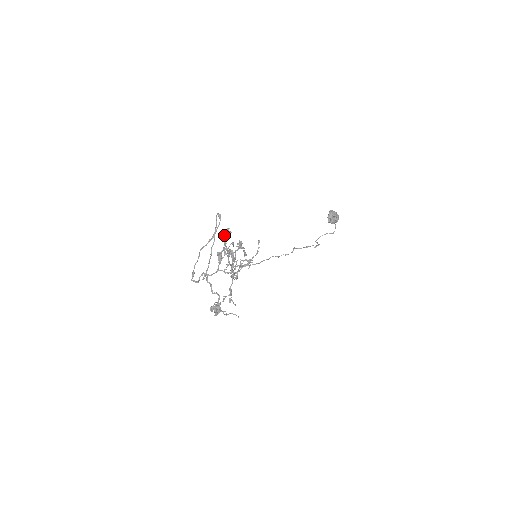
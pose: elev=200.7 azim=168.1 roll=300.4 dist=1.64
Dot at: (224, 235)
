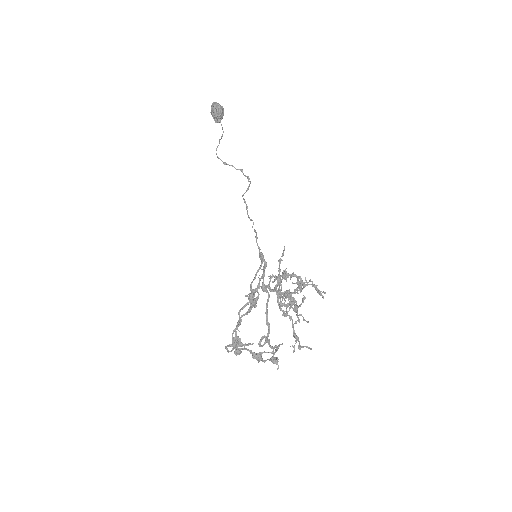
Dot at: (298, 288)
